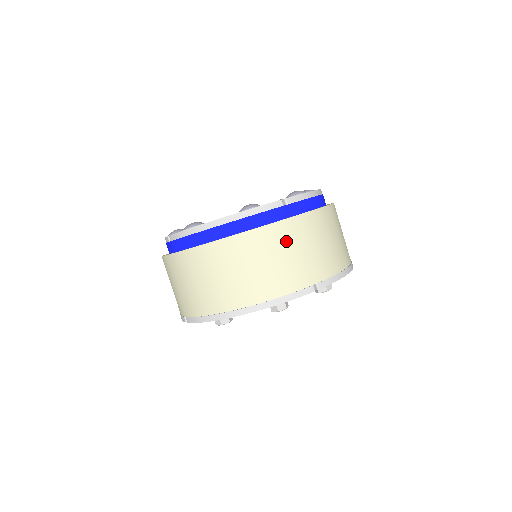
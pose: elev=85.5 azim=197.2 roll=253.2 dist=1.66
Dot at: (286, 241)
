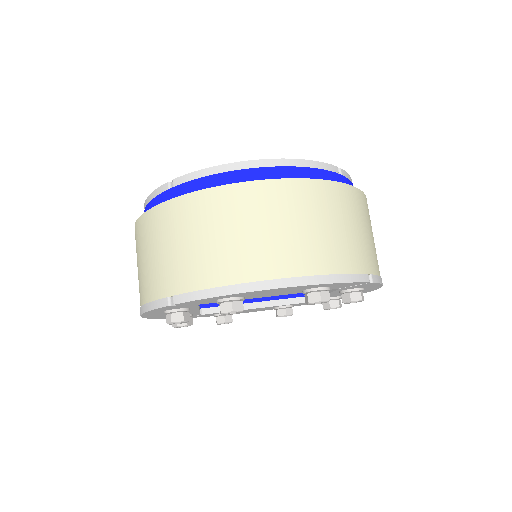
Dot at: (347, 209)
